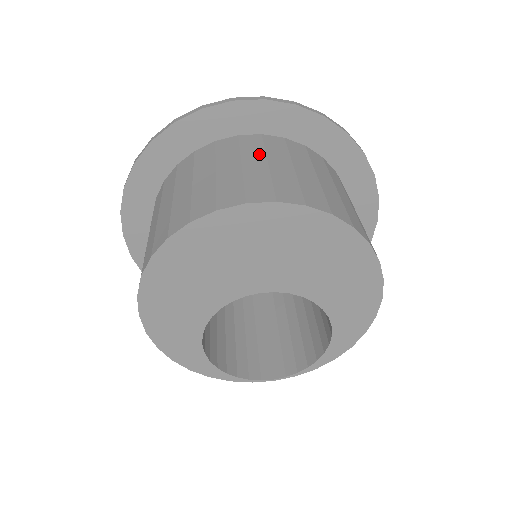
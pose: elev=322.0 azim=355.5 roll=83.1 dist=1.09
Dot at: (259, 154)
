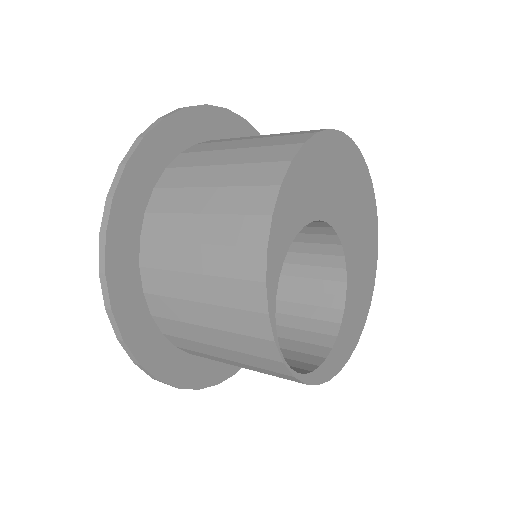
Dot at: occluded
